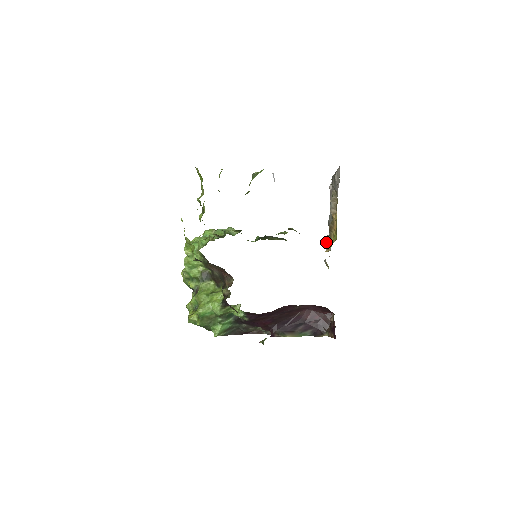
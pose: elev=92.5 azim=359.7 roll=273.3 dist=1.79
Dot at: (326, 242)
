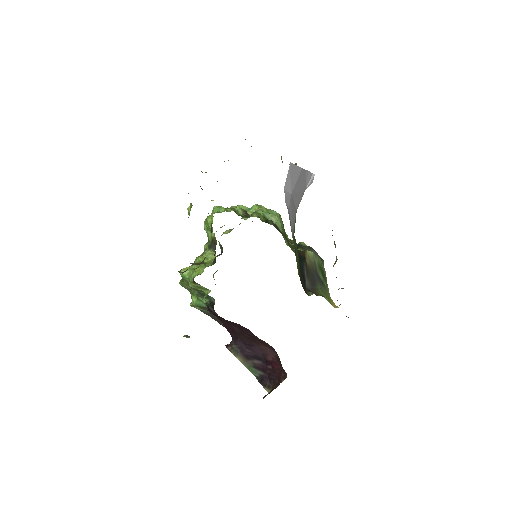
Dot at: occluded
